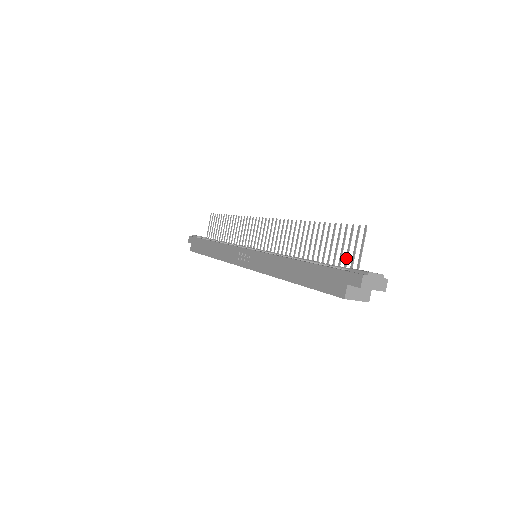
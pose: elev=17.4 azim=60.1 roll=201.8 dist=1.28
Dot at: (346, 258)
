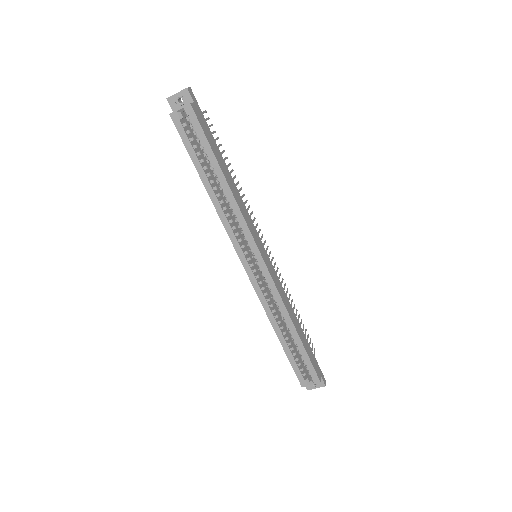
Dot at: occluded
